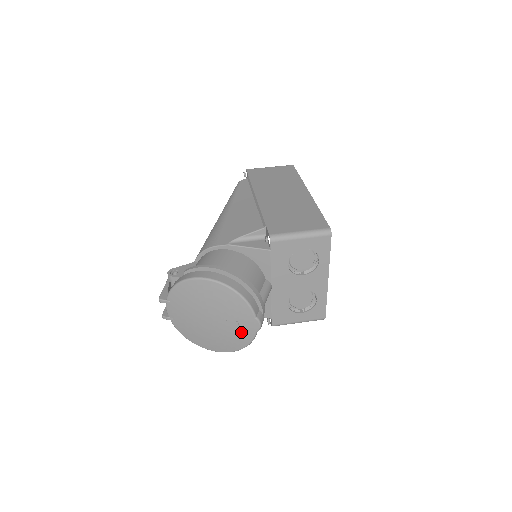
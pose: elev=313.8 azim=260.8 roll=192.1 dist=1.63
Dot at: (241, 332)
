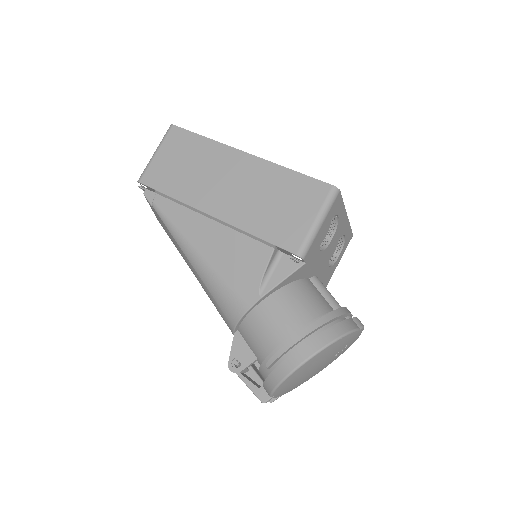
Dot at: (349, 345)
